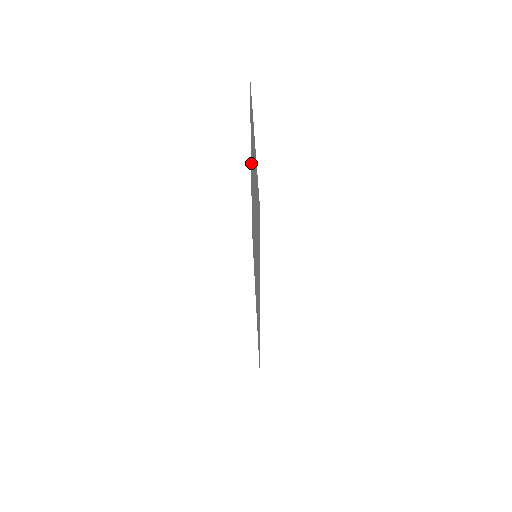
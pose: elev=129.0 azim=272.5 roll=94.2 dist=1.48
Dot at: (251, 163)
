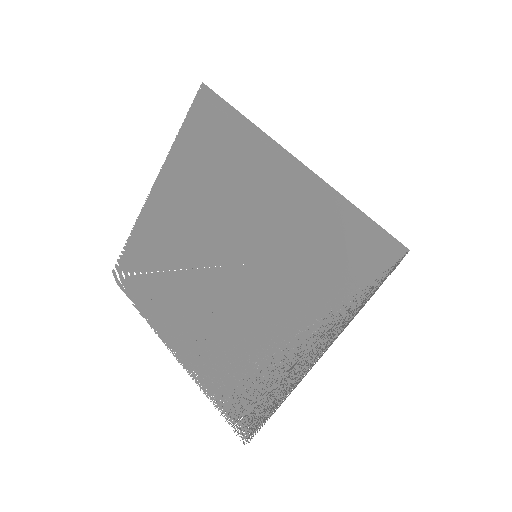
Dot at: (171, 329)
